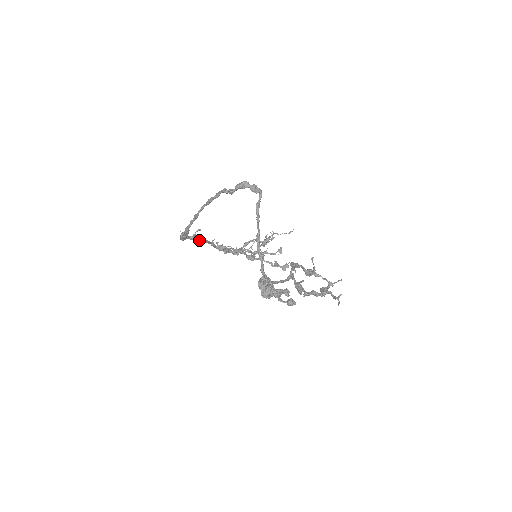
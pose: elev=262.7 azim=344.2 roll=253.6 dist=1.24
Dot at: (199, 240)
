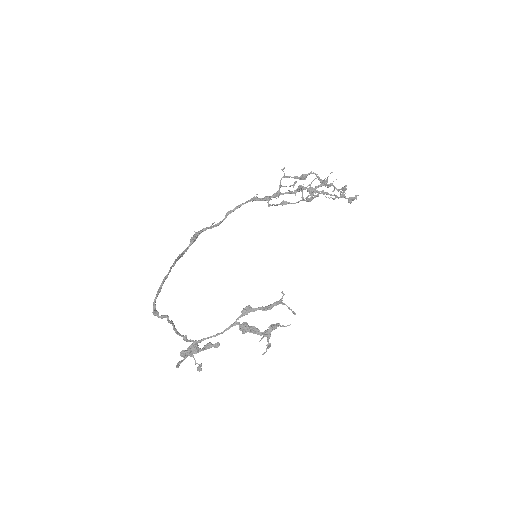
Dot at: (222, 221)
